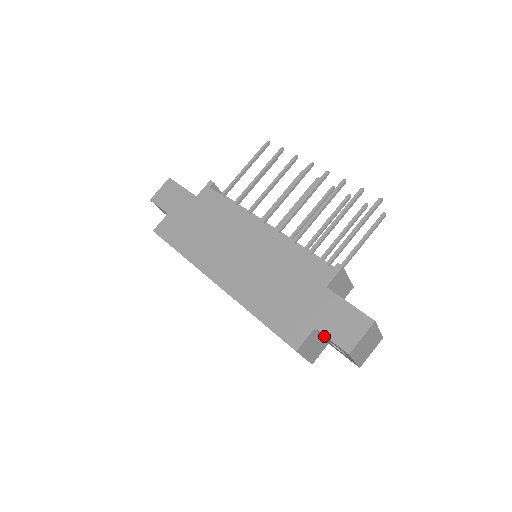
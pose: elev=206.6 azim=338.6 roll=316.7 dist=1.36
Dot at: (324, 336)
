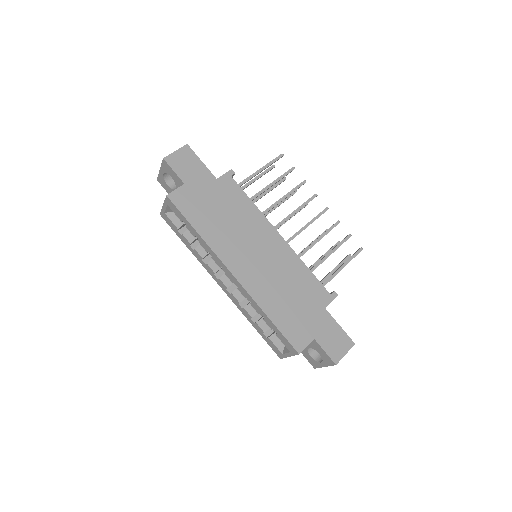
Dot at: (316, 346)
